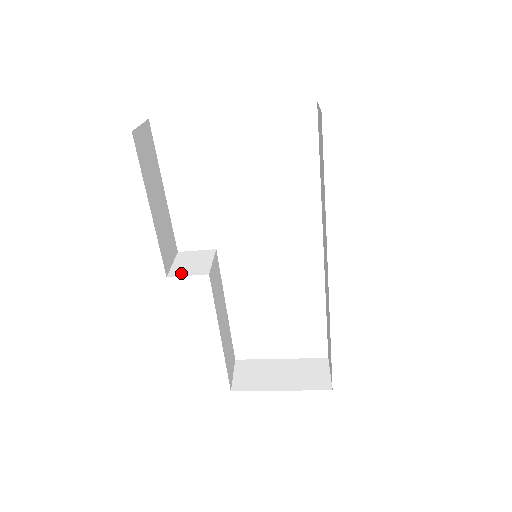
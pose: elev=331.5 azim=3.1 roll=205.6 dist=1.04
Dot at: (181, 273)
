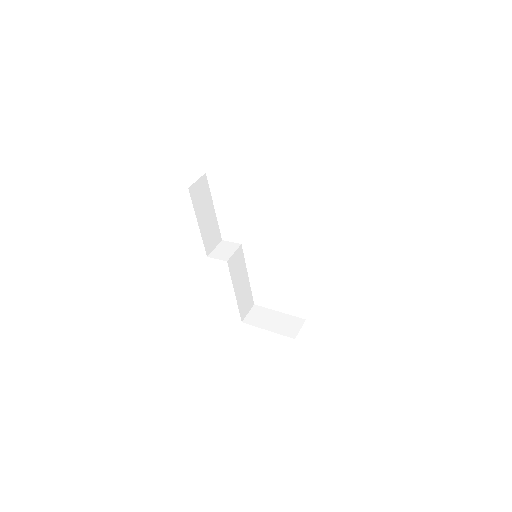
Dot at: (215, 256)
